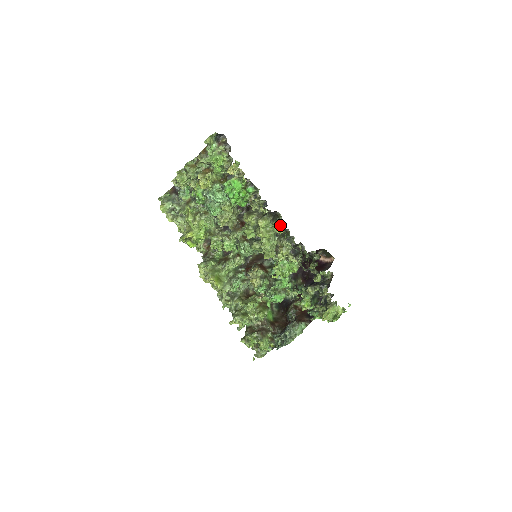
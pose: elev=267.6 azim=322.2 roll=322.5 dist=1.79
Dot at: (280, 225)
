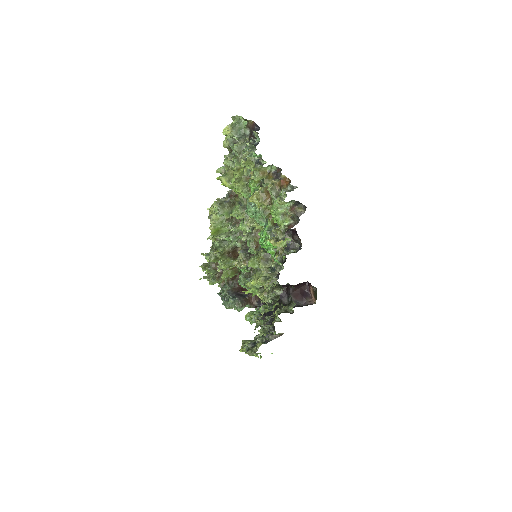
Dot at: (274, 295)
